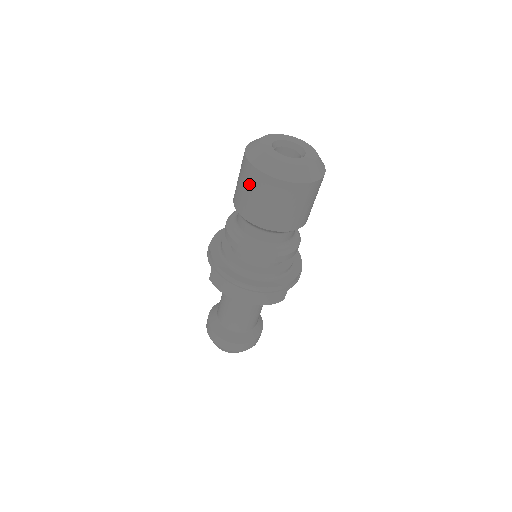
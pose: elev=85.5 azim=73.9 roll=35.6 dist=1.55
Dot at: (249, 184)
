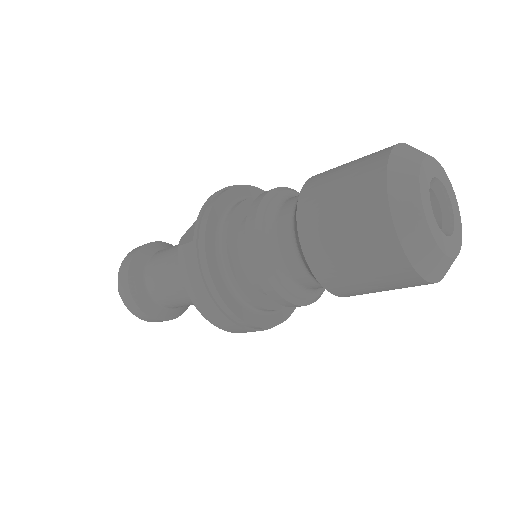
Dot at: (354, 214)
